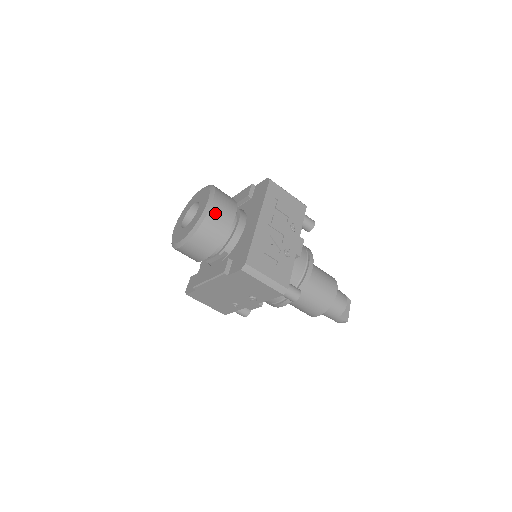
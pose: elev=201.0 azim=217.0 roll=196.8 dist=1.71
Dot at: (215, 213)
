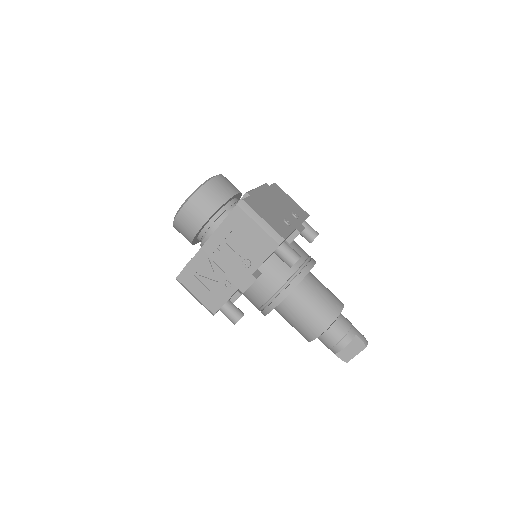
Dot at: (183, 218)
